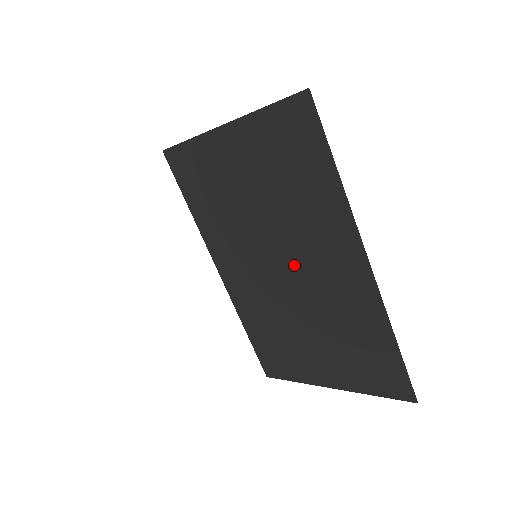
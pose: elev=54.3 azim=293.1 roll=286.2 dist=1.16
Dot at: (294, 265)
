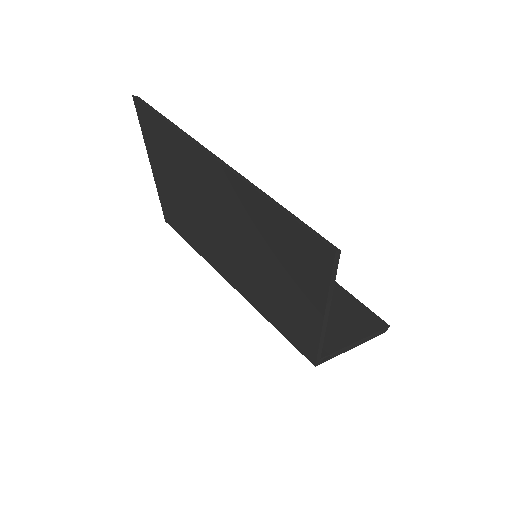
Dot at: (220, 219)
